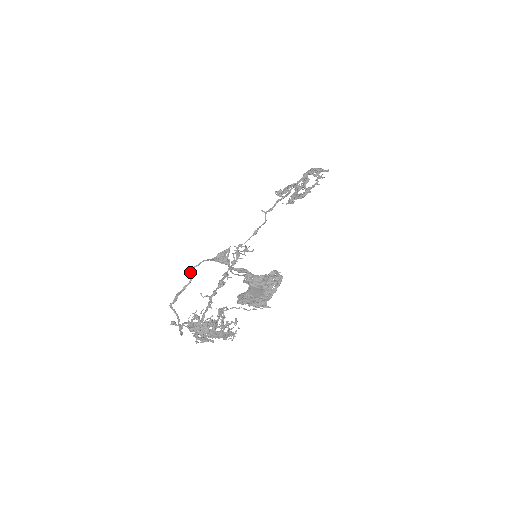
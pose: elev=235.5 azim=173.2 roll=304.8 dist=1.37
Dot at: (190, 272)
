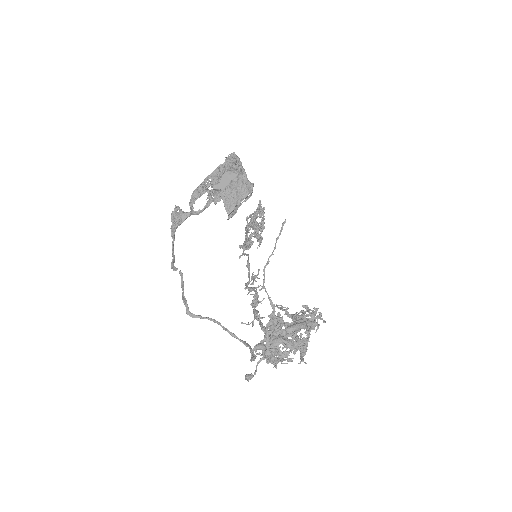
Dot at: occluded
